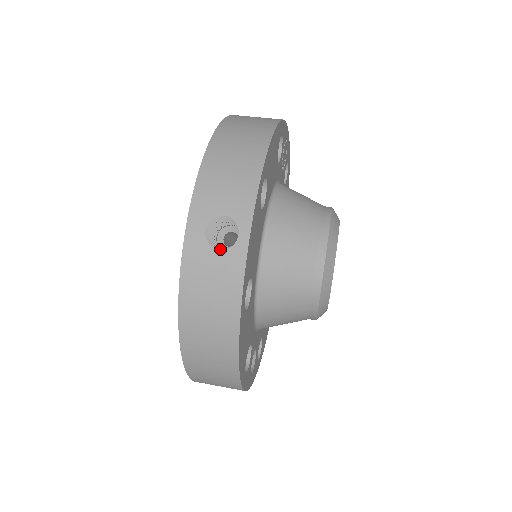
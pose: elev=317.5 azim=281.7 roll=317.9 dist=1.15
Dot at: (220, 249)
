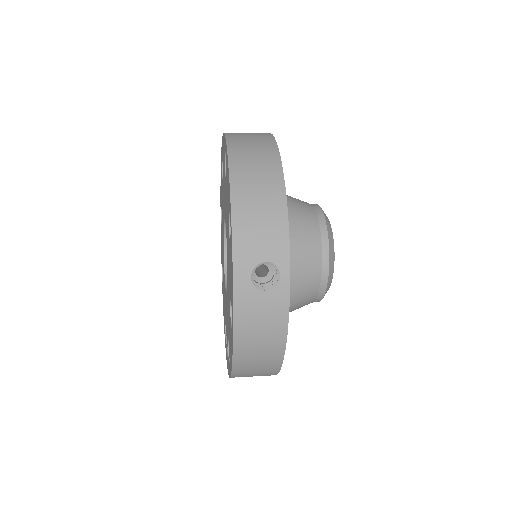
Dot at: (266, 291)
